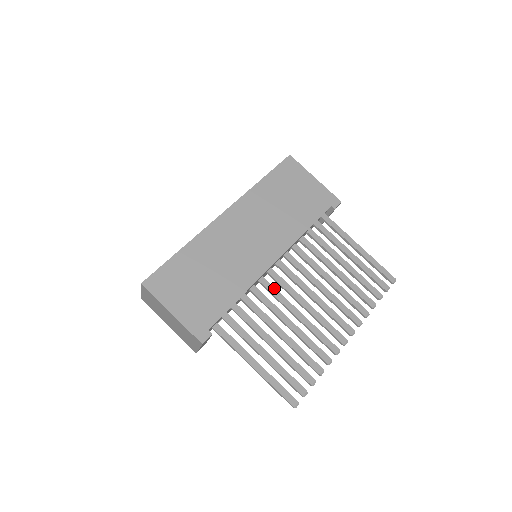
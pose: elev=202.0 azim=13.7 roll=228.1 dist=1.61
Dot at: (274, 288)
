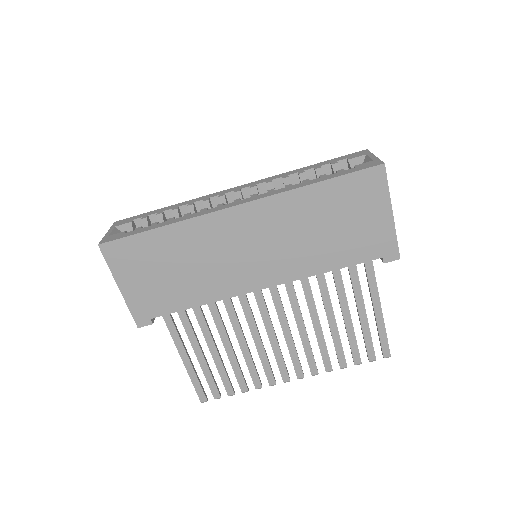
Dot at: (248, 305)
